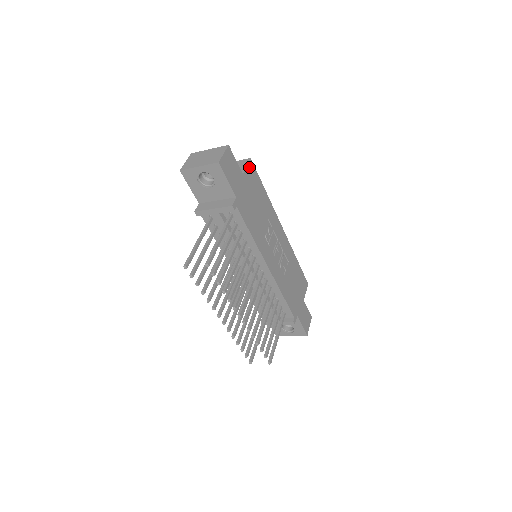
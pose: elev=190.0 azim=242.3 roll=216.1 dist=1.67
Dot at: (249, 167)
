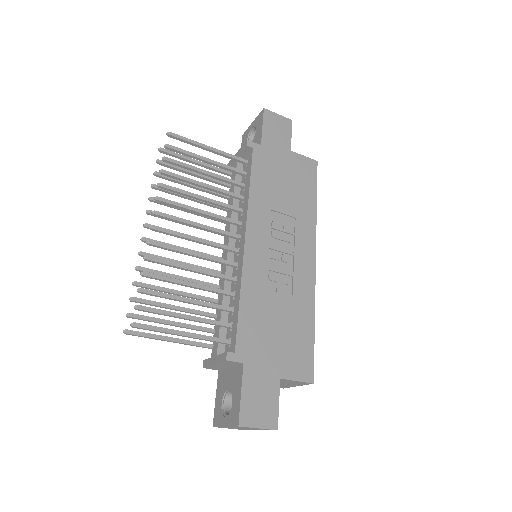
Dot at: (307, 161)
